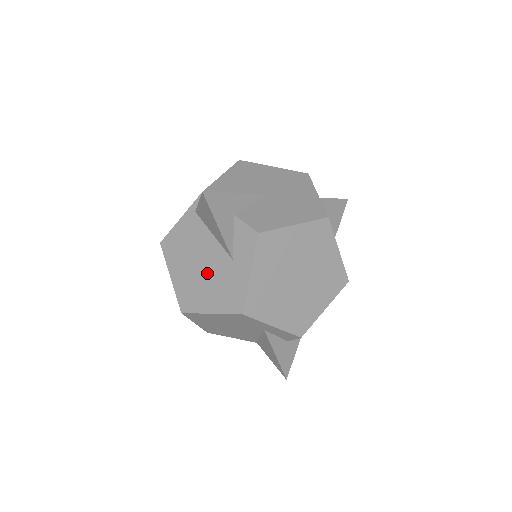
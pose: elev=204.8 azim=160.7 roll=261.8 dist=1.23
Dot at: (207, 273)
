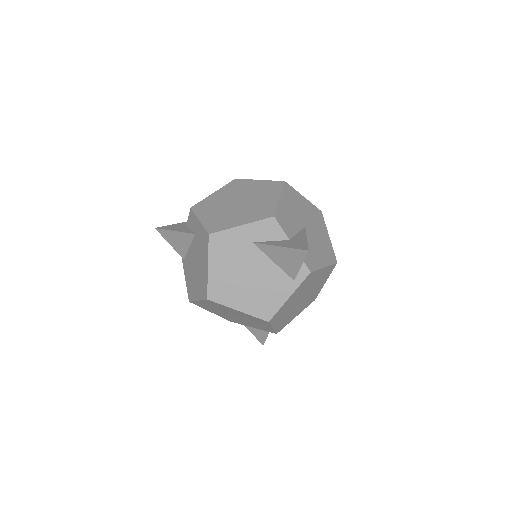
Dot at: (197, 261)
